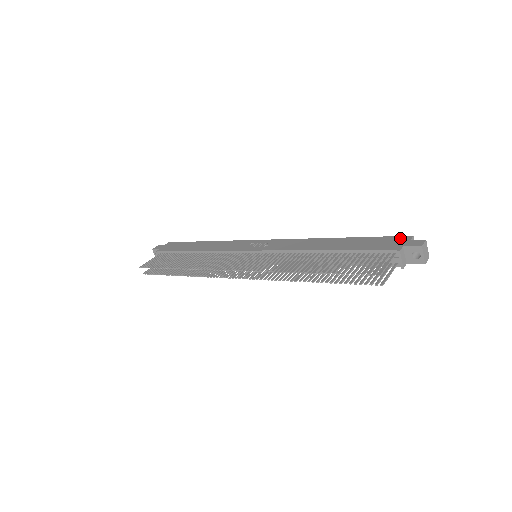
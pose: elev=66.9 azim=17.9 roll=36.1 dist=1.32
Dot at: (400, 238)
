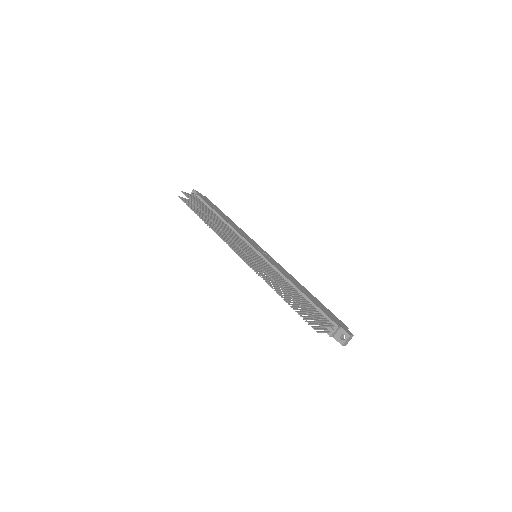
Dot at: (342, 323)
